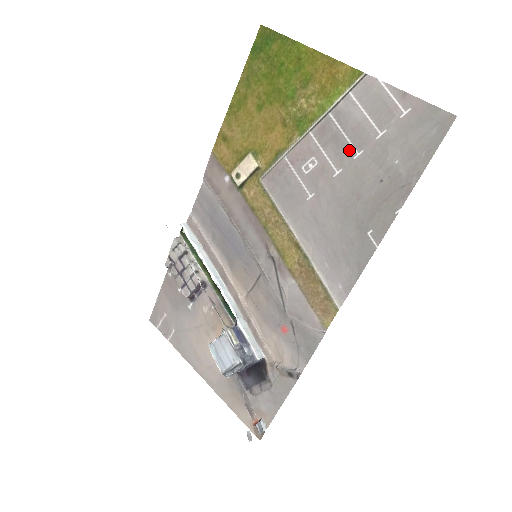
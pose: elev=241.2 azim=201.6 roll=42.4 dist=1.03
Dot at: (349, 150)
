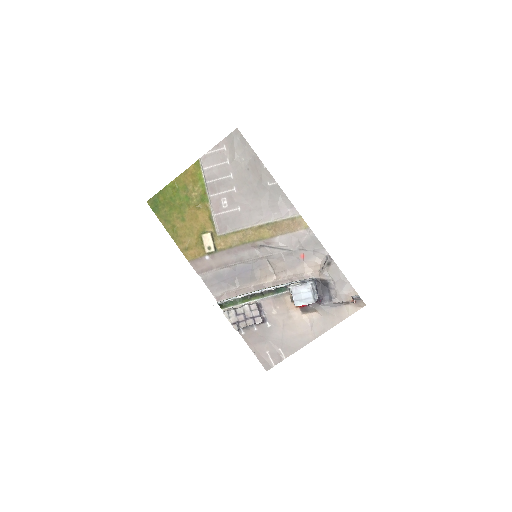
Dot at: (227, 179)
